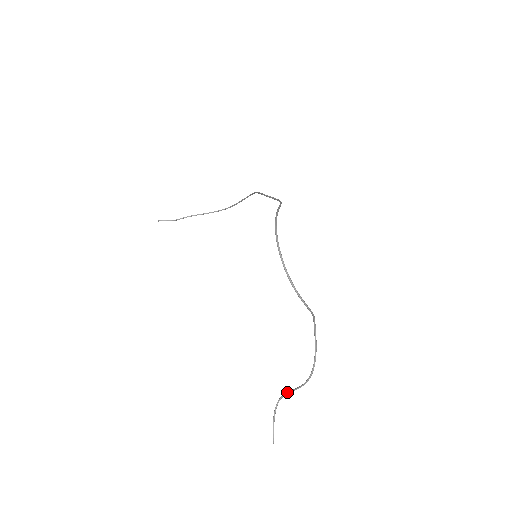
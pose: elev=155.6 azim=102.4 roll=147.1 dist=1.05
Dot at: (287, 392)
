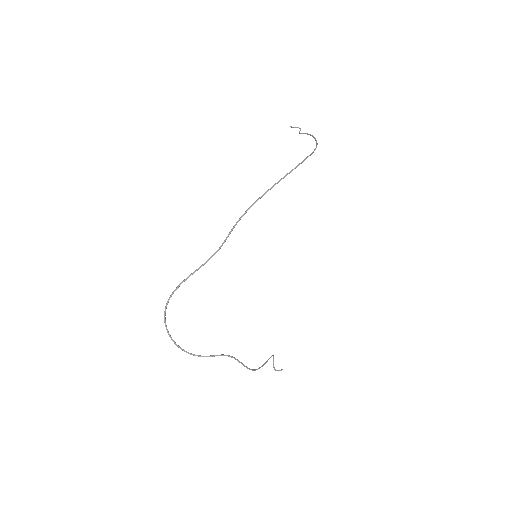
Dot at: occluded
